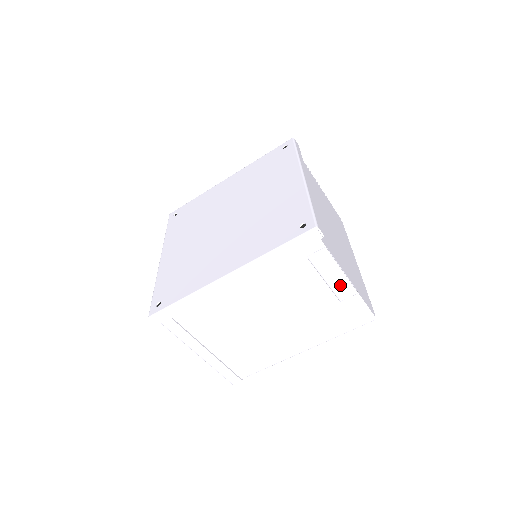
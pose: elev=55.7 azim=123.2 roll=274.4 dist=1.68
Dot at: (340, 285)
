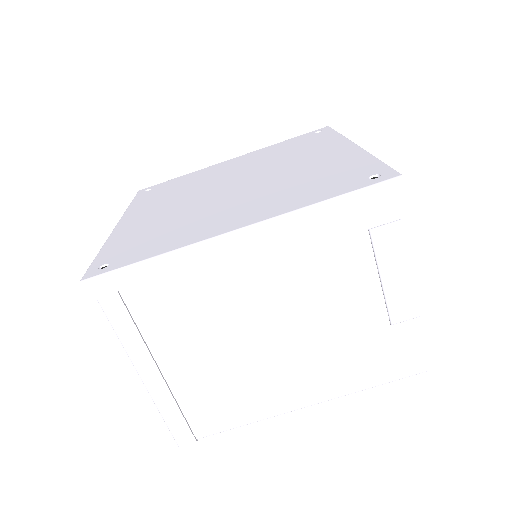
Dot at: (401, 294)
